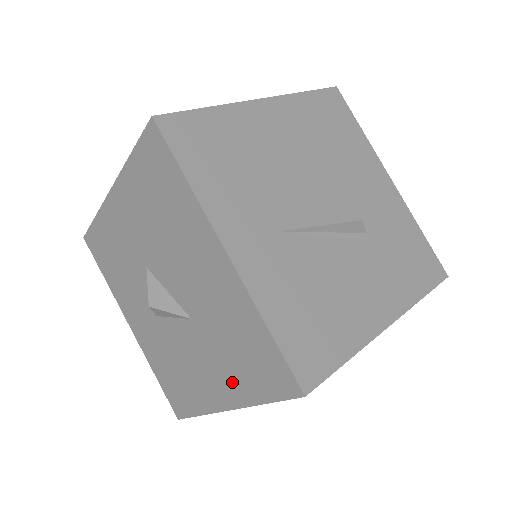
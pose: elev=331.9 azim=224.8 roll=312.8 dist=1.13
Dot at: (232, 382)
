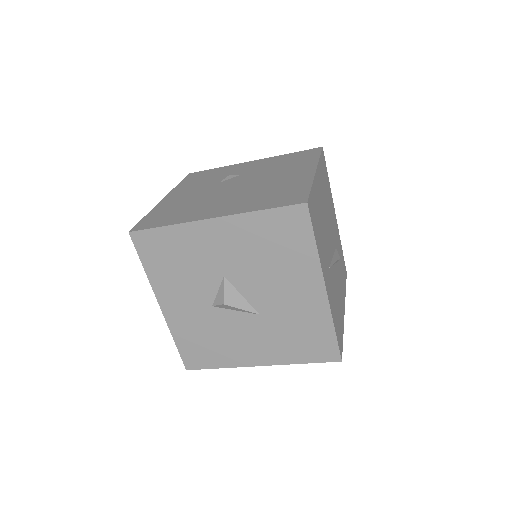
Dot at: (278, 351)
